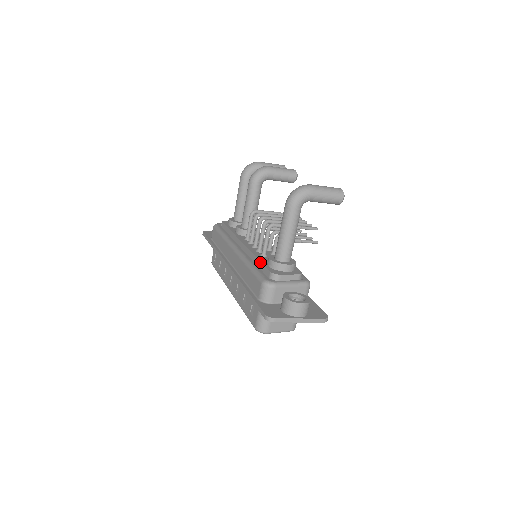
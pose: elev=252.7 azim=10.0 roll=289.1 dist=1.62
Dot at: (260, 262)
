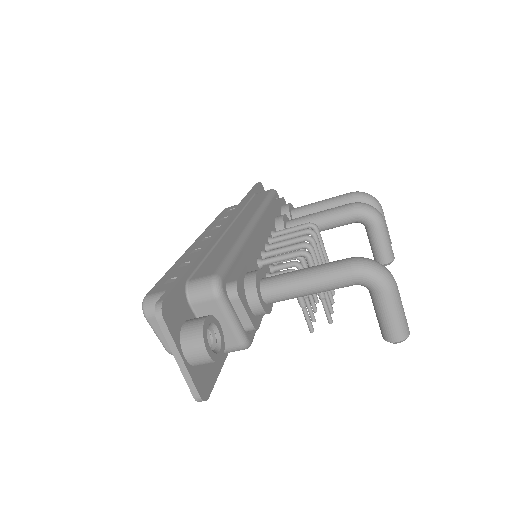
Dot at: (247, 261)
